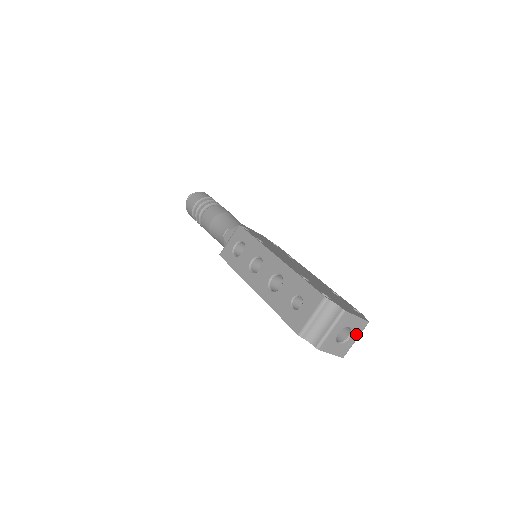
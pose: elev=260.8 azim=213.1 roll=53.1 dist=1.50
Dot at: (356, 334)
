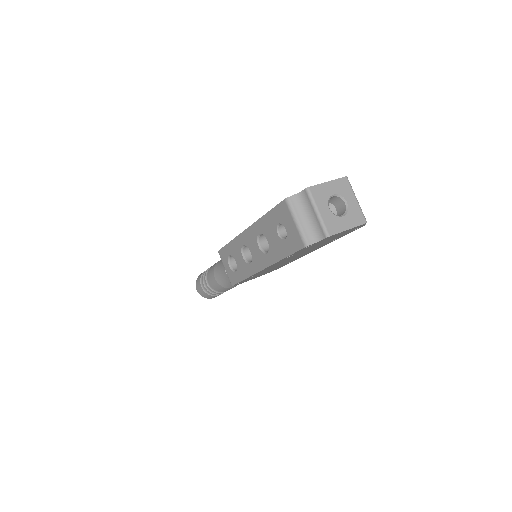
Dot at: (349, 195)
